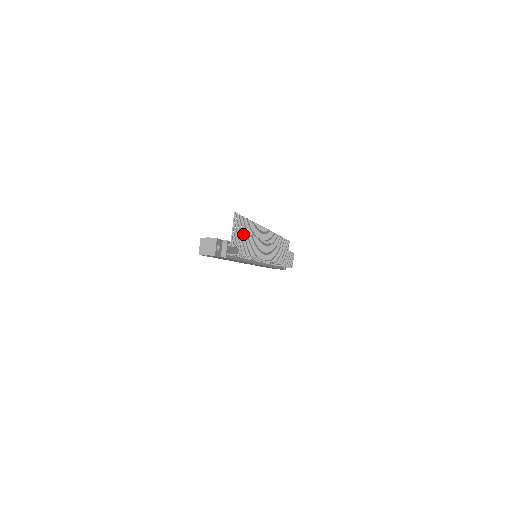
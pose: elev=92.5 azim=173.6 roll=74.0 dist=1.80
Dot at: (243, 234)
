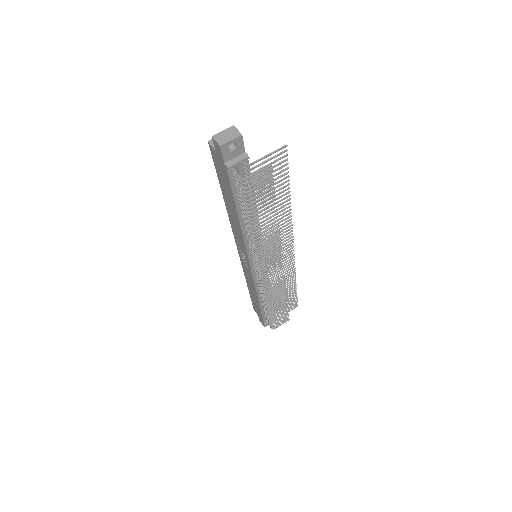
Dot at: (270, 174)
